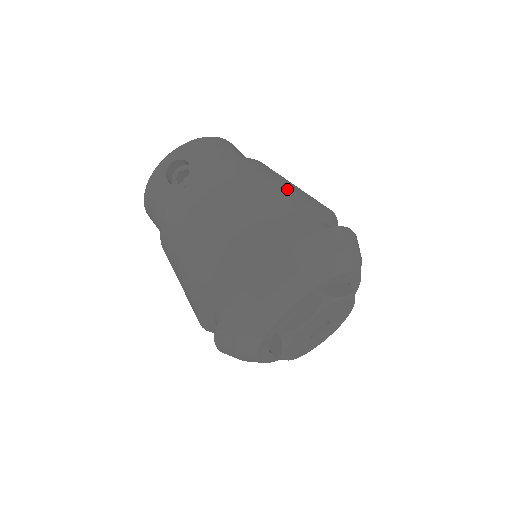
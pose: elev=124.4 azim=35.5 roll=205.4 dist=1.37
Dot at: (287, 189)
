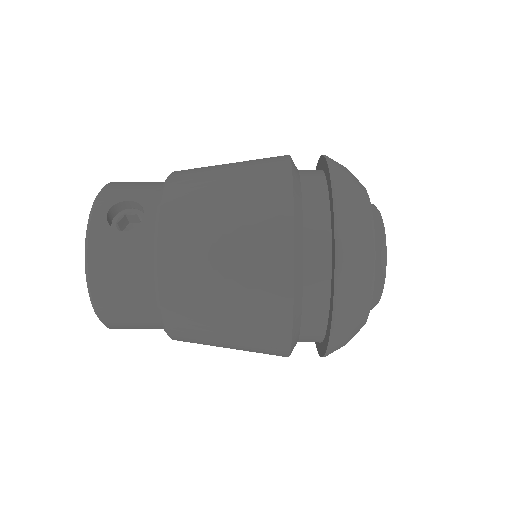
Dot at: occluded
